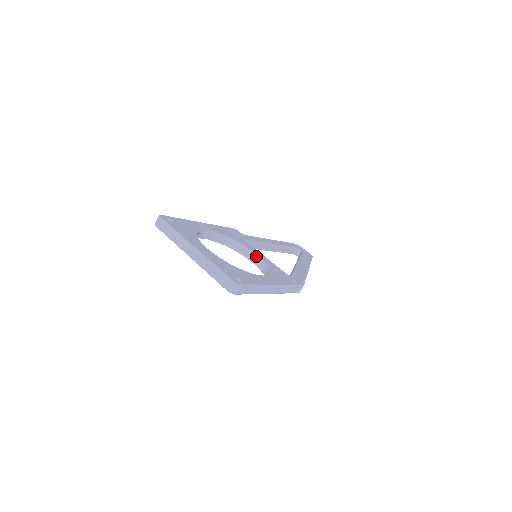
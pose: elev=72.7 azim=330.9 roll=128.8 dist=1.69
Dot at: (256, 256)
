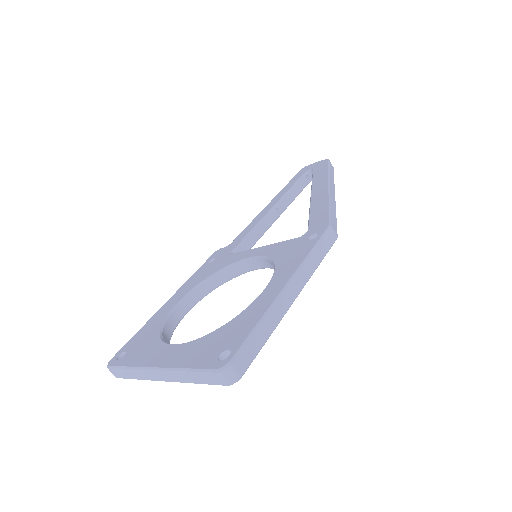
Dot at: (252, 260)
